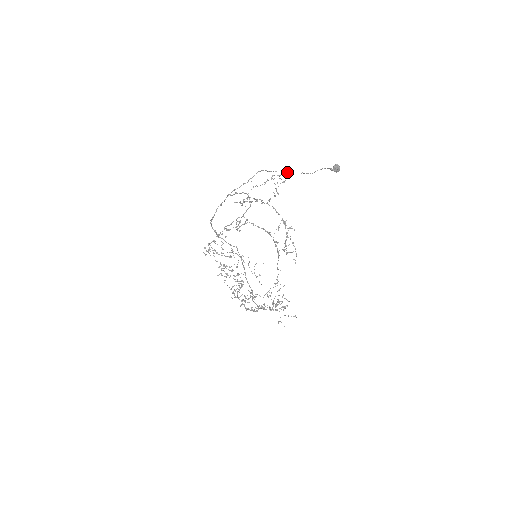
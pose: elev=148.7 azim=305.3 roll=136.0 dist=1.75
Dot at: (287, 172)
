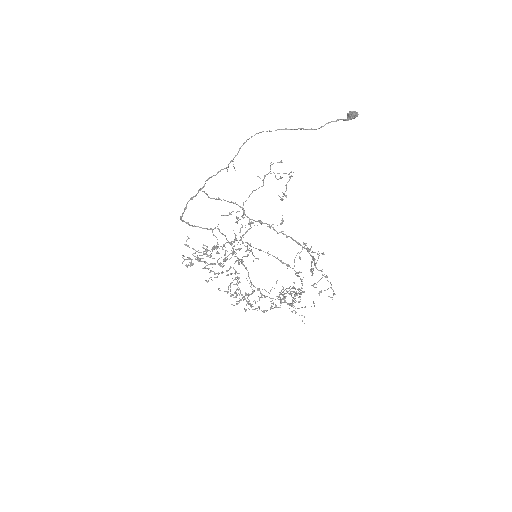
Dot at: (278, 129)
